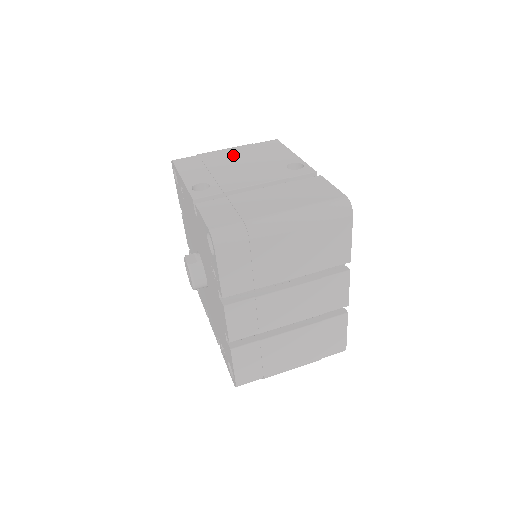
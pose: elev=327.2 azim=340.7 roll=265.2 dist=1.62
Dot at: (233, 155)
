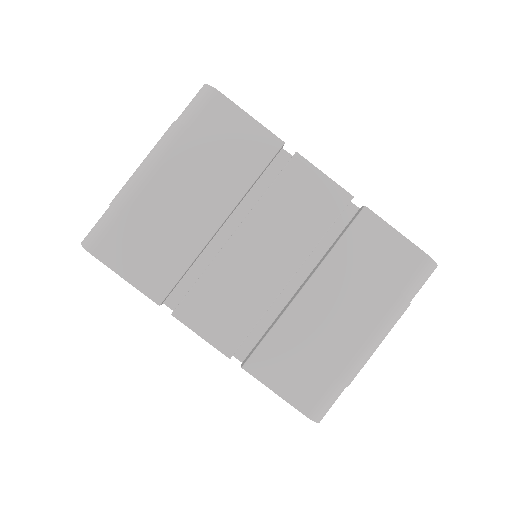
Dot at: occluded
